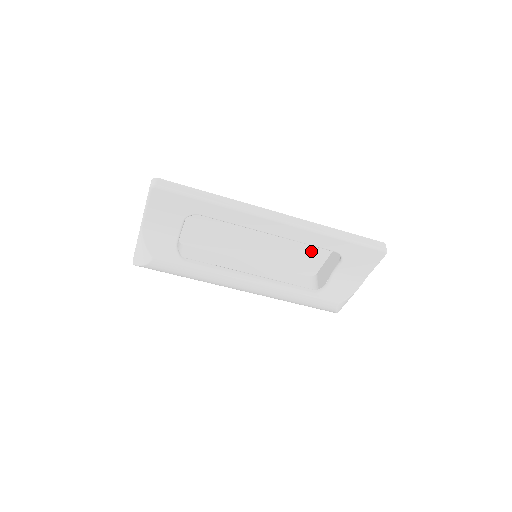
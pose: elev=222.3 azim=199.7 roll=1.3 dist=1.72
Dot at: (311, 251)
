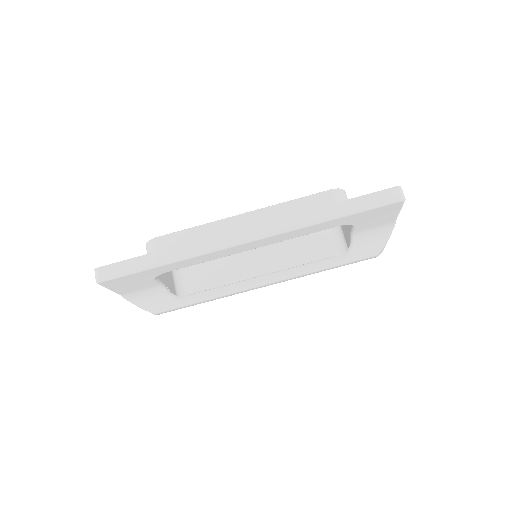
Dot at: occluded
